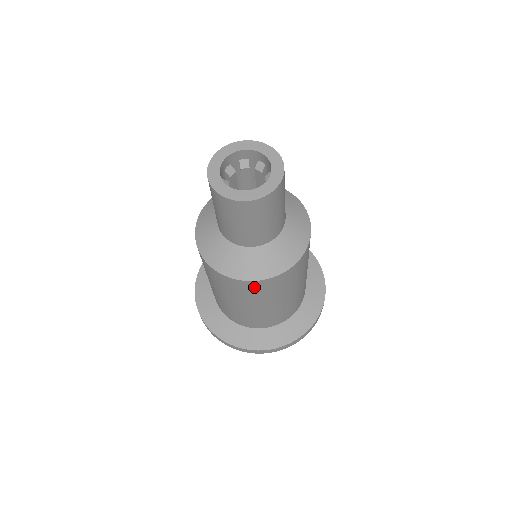
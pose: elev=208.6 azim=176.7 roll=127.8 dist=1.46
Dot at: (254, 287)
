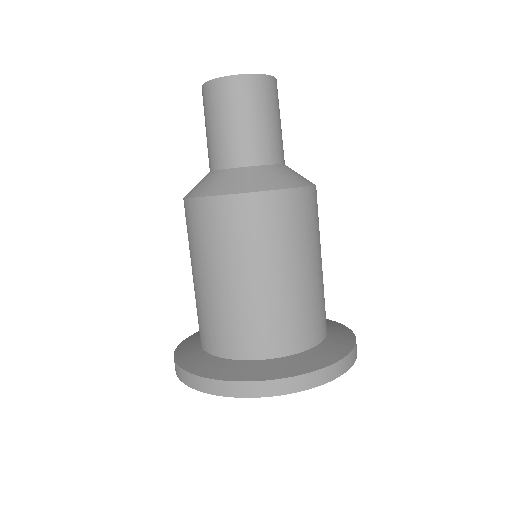
Dot at: (195, 215)
